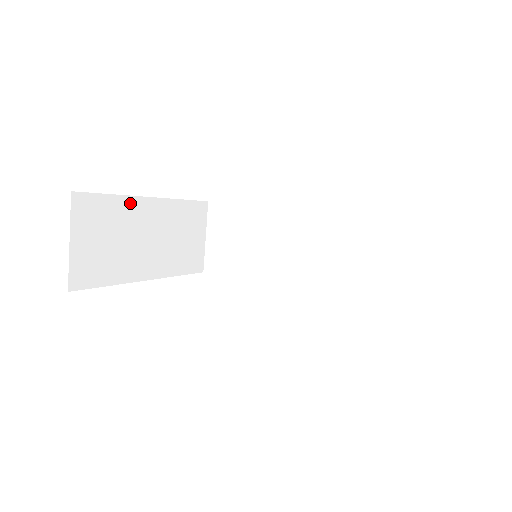
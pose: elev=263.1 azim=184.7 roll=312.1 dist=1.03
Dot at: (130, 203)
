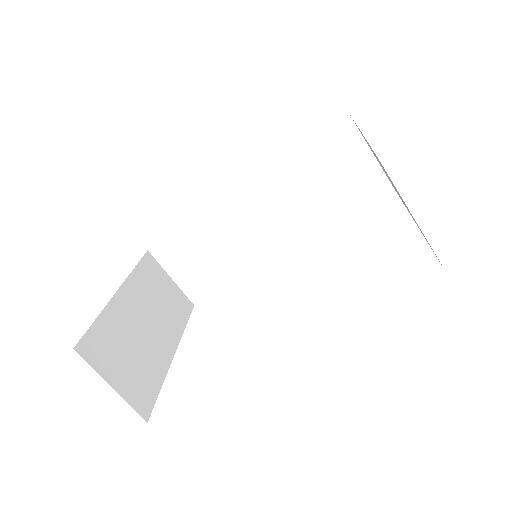
Dot at: (112, 311)
